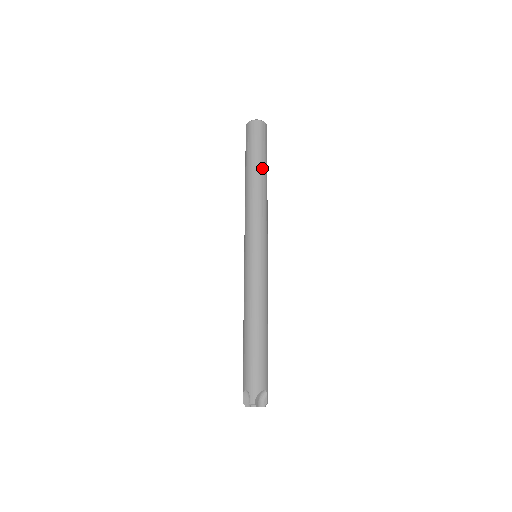
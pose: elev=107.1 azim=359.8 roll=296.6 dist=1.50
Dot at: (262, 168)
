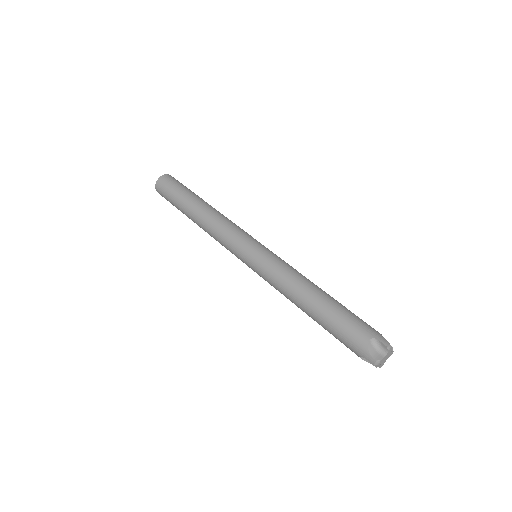
Dot at: occluded
